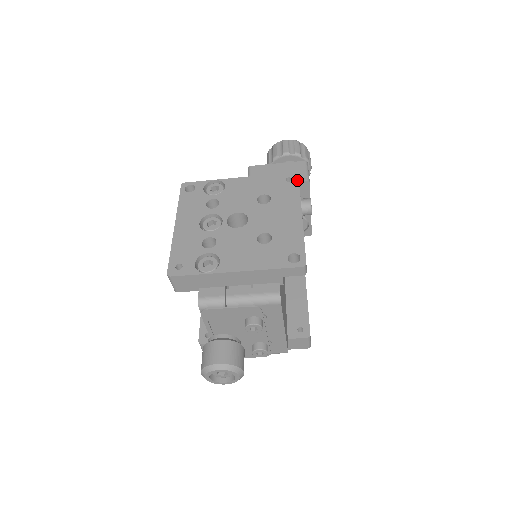
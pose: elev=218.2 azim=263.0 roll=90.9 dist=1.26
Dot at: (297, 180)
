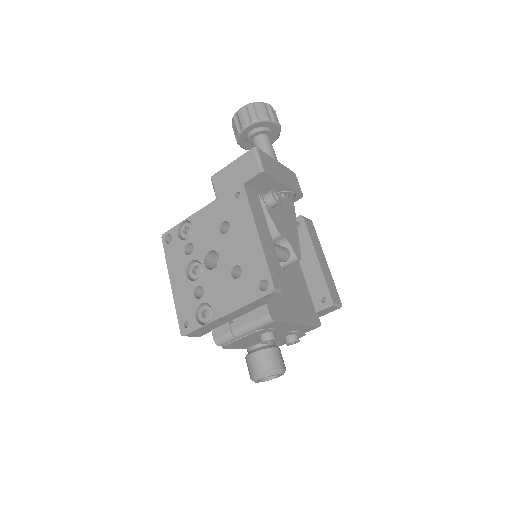
Dot at: (244, 192)
